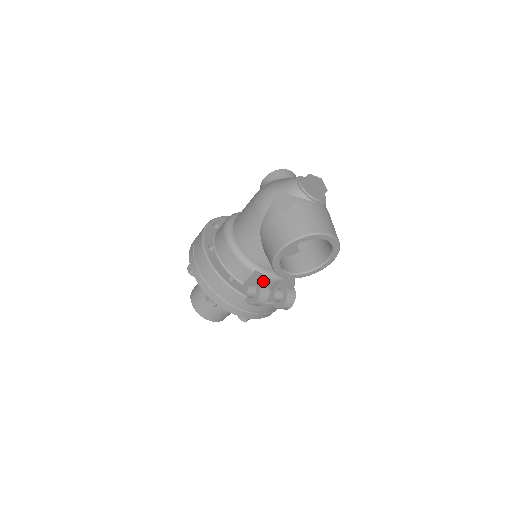
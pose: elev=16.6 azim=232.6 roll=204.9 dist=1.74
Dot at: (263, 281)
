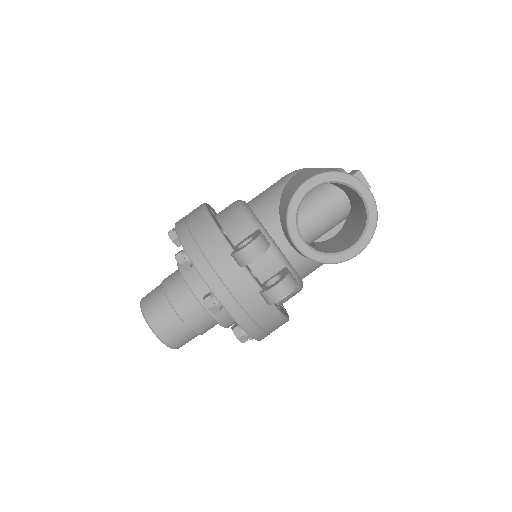
Dot at: occluded
